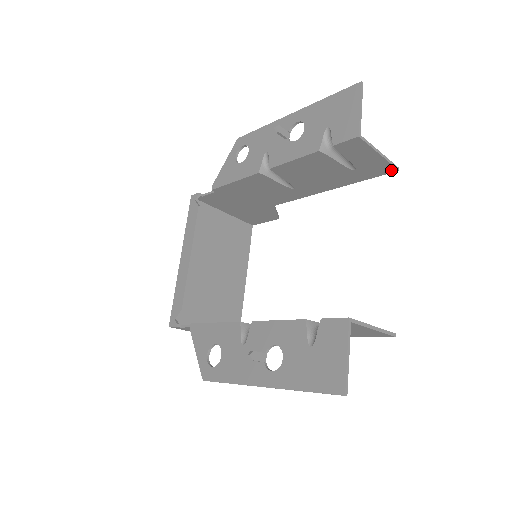
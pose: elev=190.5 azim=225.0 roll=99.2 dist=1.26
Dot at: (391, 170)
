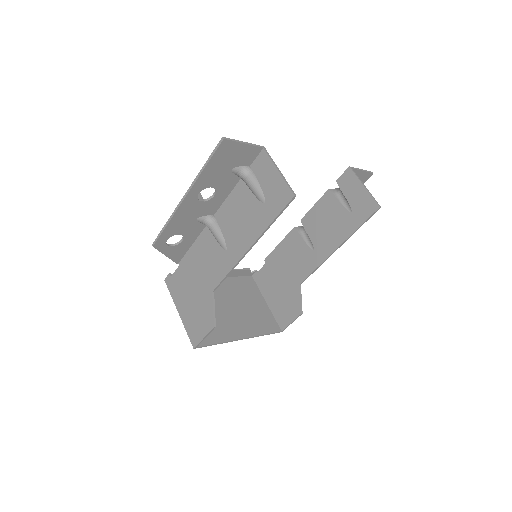
Dot at: (375, 208)
